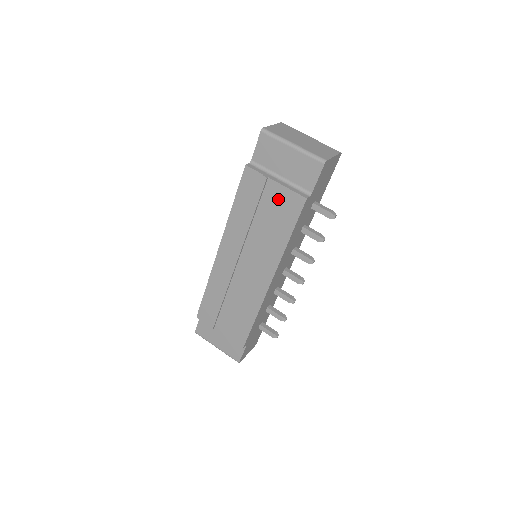
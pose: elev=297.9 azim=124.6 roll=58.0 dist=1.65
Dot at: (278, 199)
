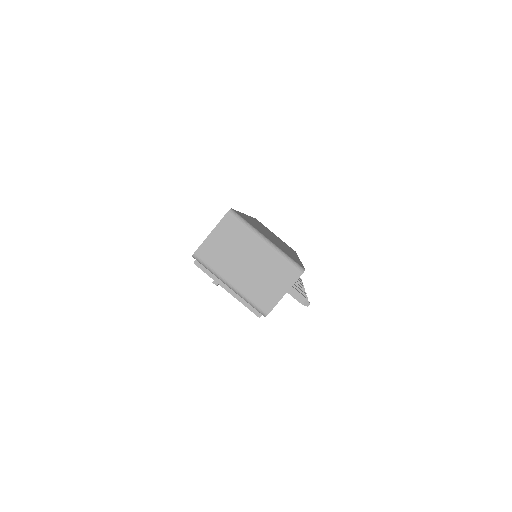
Dot at: occluded
